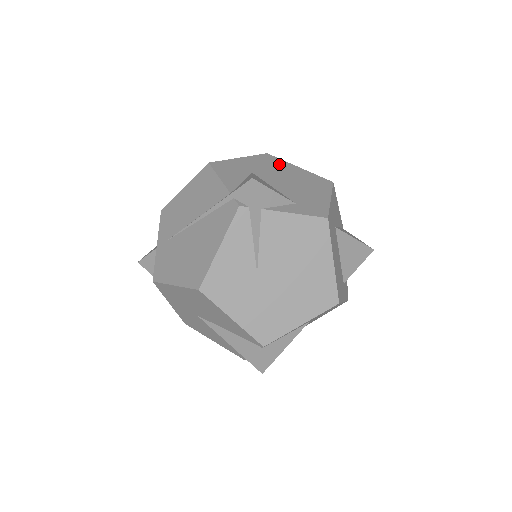
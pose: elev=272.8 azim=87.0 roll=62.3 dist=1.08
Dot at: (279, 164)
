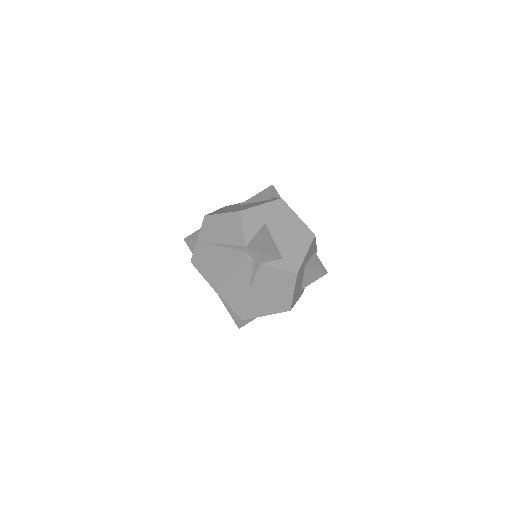
Dot at: (286, 213)
